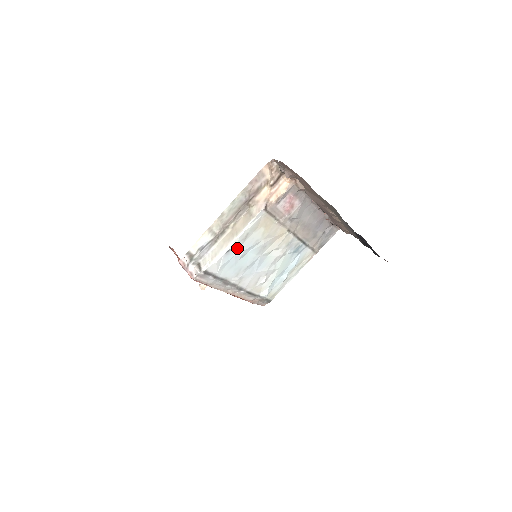
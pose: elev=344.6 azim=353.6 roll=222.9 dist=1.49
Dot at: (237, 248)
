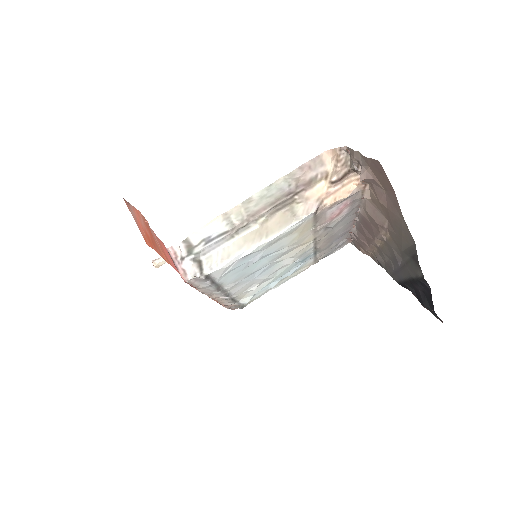
Dot at: (257, 252)
